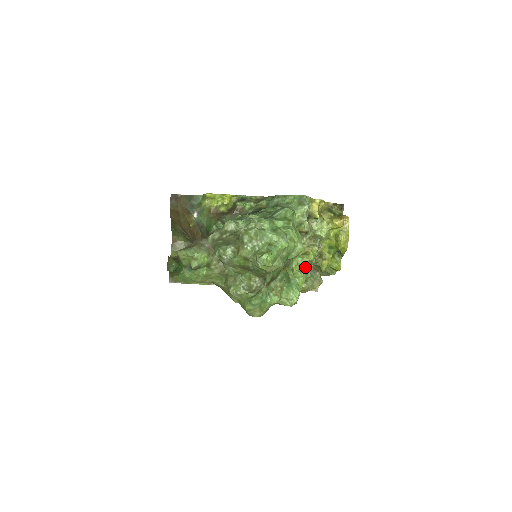
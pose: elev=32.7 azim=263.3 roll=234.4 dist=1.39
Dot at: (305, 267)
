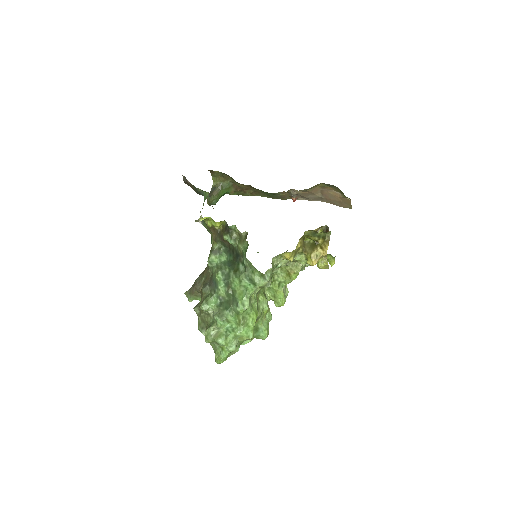
Dot at: occluded
